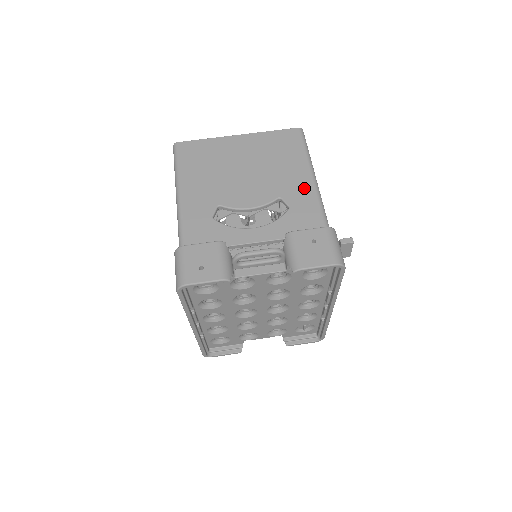
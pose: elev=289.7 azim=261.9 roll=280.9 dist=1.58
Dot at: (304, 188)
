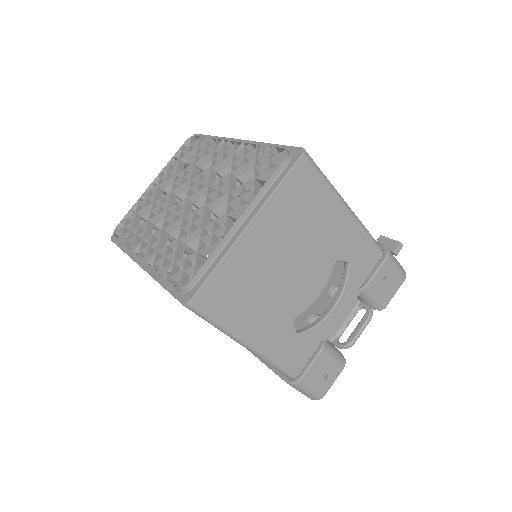
Dot at: (350, 232)
